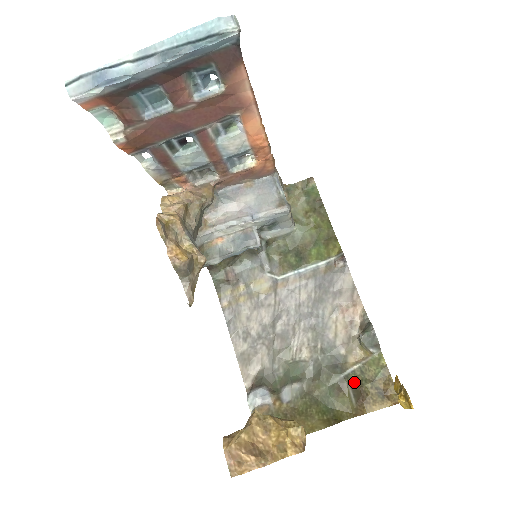
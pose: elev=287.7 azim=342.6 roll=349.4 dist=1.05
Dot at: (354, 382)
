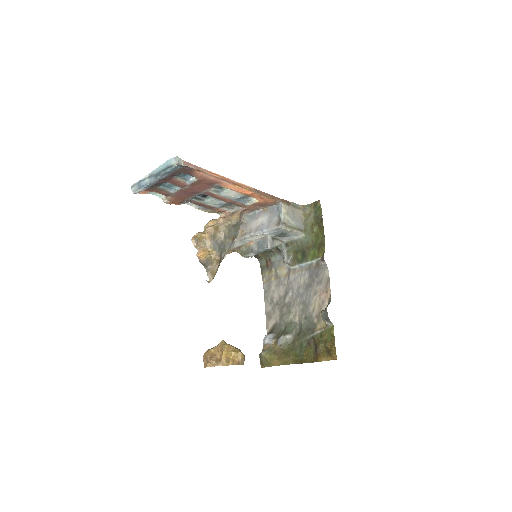
Dot at: (315, 341)
